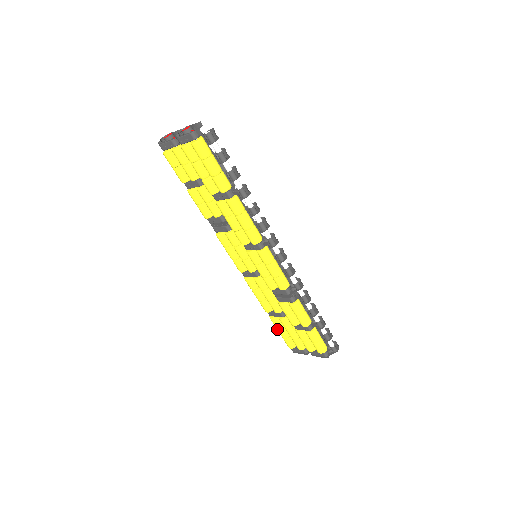
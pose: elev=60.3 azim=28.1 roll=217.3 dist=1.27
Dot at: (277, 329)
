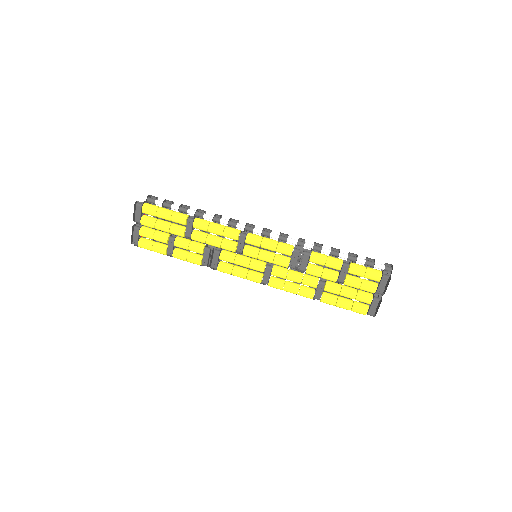
Dot at: (337, 305)
